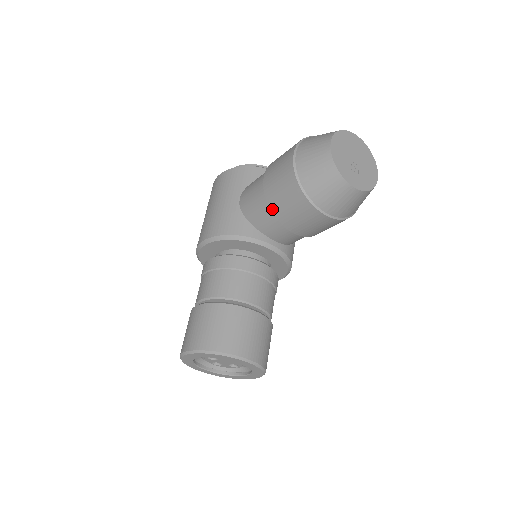
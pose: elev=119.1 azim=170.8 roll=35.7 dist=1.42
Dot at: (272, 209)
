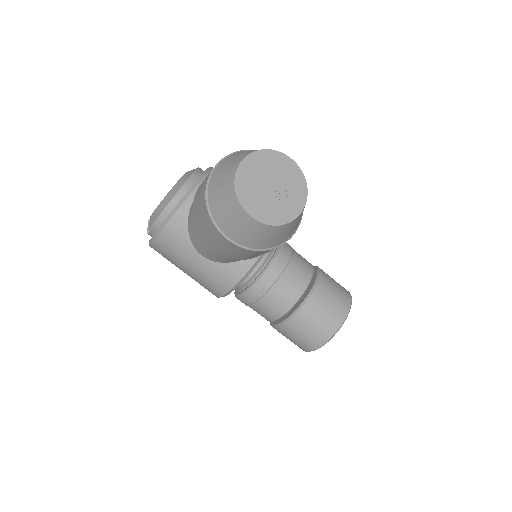
Dot at: occluded
